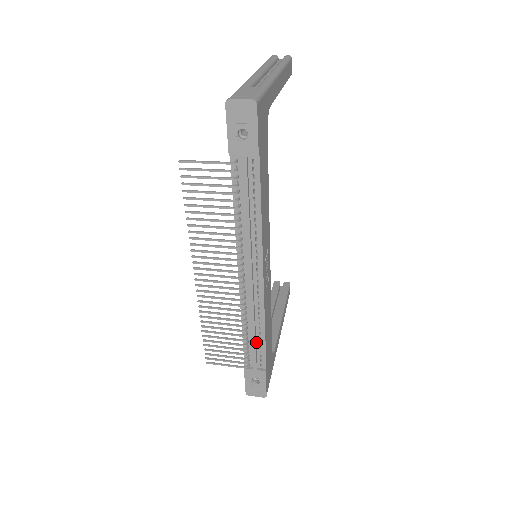
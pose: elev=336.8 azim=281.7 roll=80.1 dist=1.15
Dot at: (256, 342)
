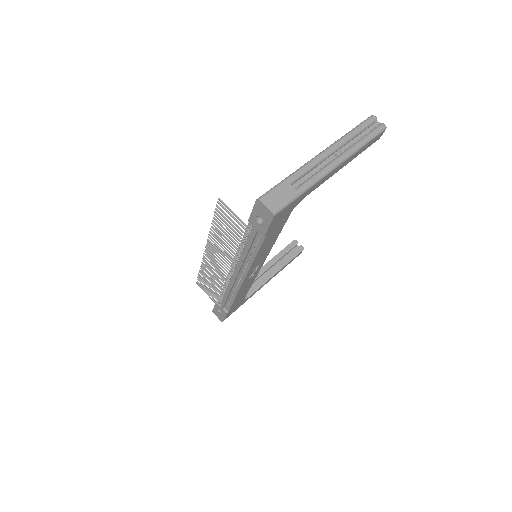
Dot at: (228, 298)
